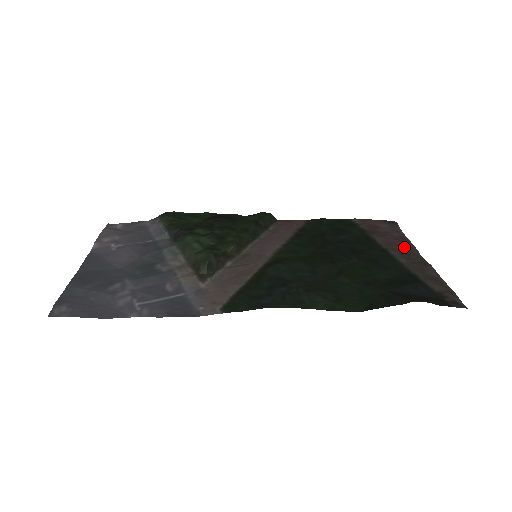
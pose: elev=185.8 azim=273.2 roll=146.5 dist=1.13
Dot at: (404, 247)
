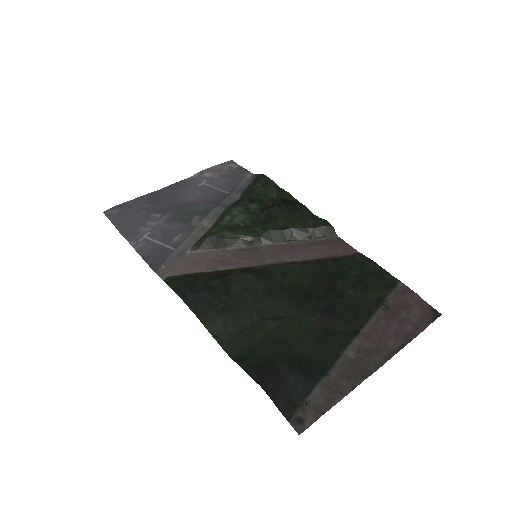
Dot at: (386, 345)
